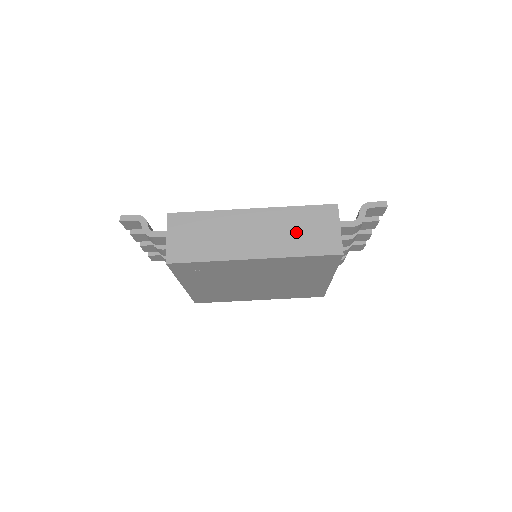
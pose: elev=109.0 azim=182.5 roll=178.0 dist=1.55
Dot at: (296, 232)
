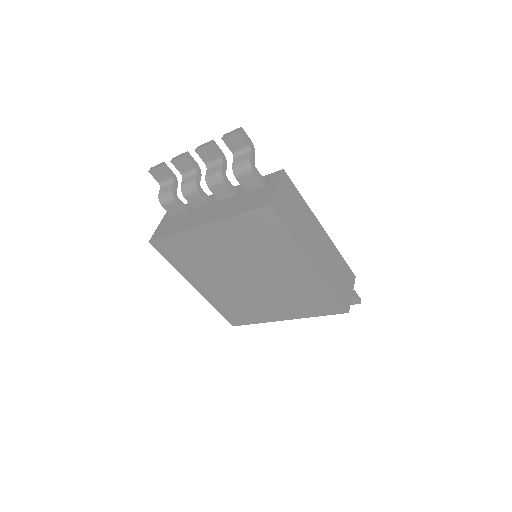
Dot at: (336, 271)
